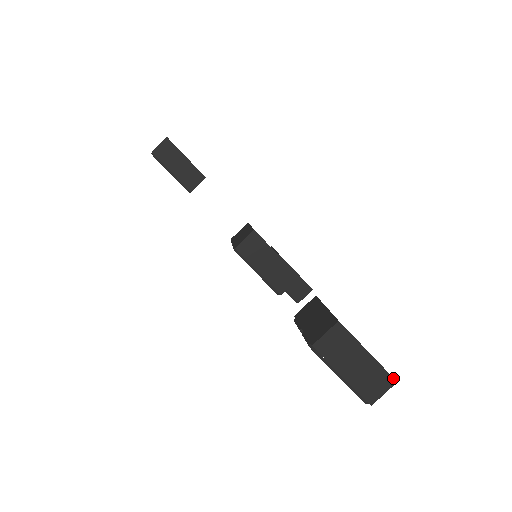
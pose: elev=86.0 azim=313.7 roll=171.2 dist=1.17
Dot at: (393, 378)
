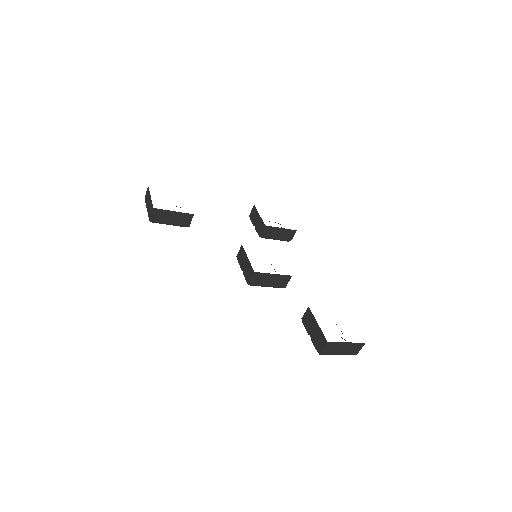
Dot at: (363, 343)
